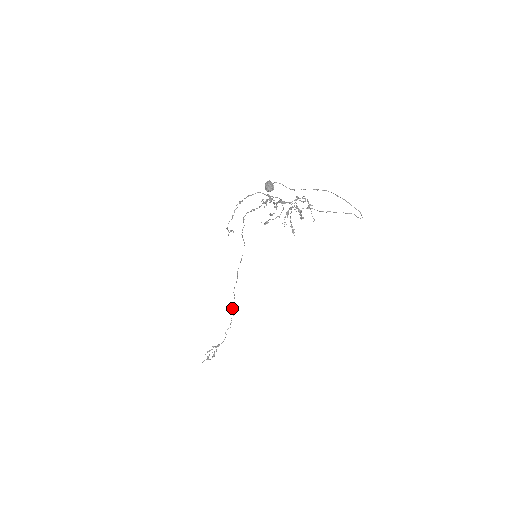
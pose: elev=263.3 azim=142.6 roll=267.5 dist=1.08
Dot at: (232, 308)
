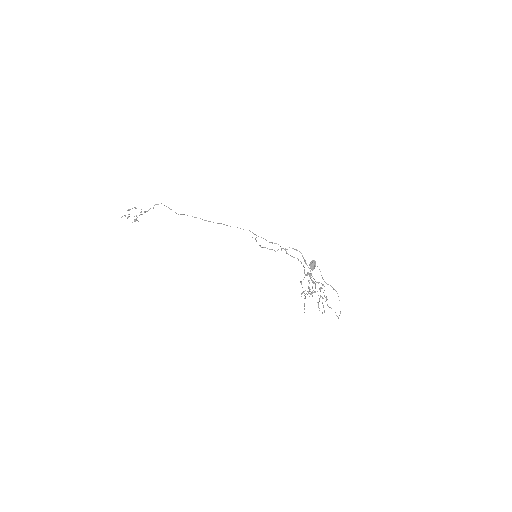
Dot at: (182, 214)
